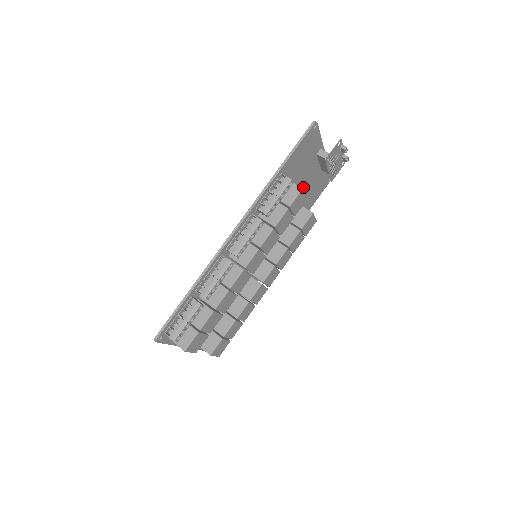
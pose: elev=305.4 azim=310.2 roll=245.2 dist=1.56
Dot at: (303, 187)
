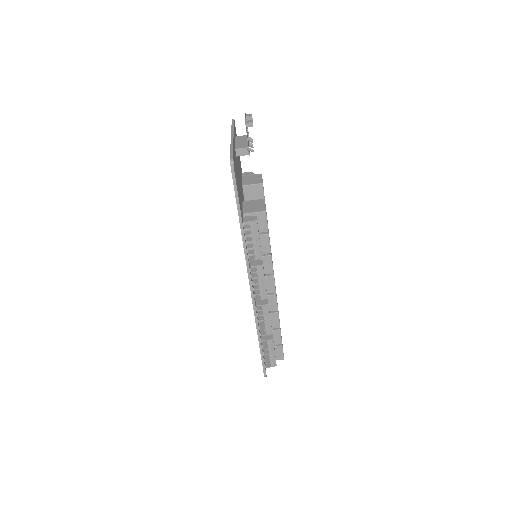
Dot at: occluded
